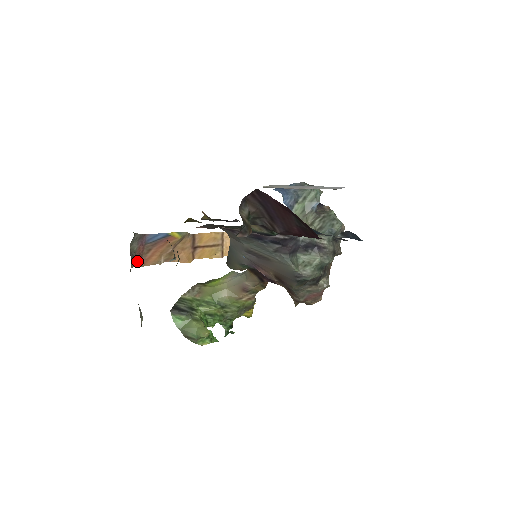
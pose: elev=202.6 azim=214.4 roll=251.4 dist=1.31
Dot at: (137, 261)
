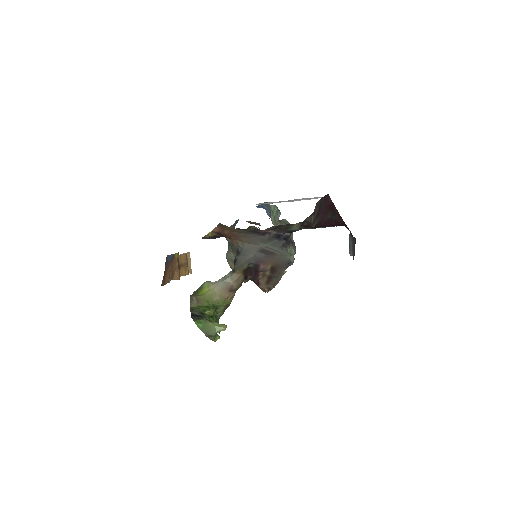
Dot at: (163, 280)
